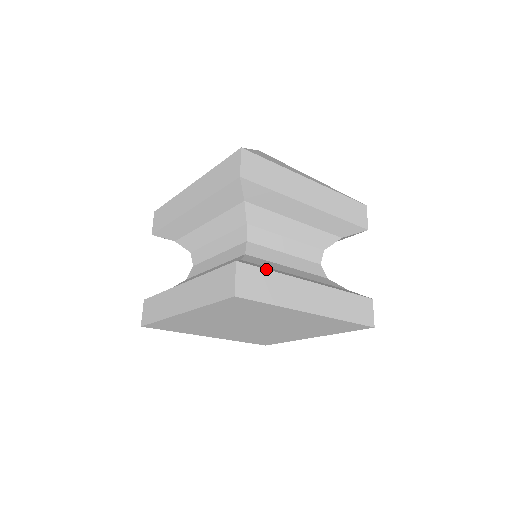
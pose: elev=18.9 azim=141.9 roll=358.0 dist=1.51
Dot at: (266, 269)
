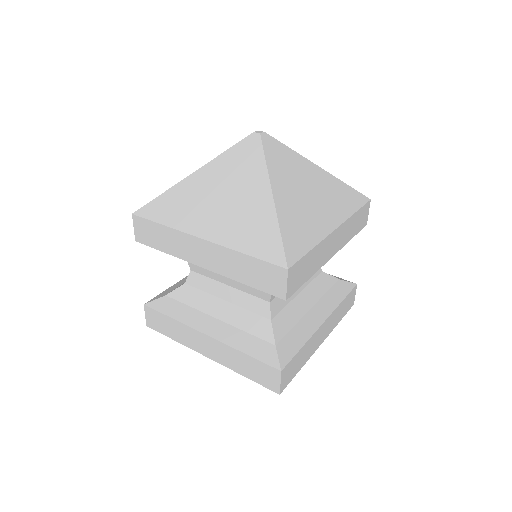
Dot at: (298, 351)
